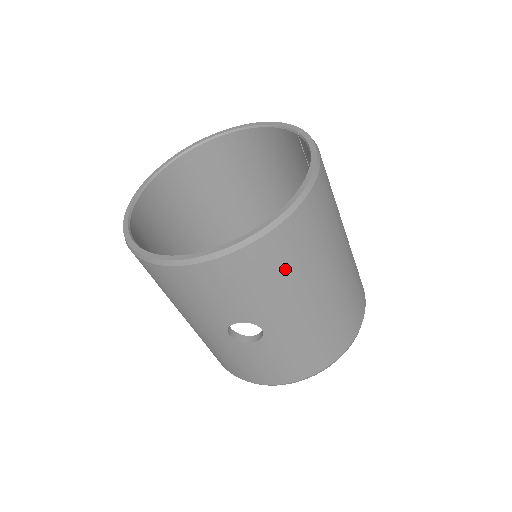
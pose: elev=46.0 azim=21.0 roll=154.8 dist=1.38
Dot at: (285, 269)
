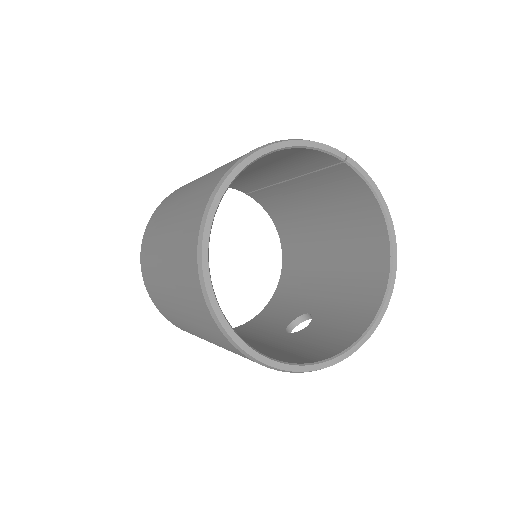
Dot at: occluded
